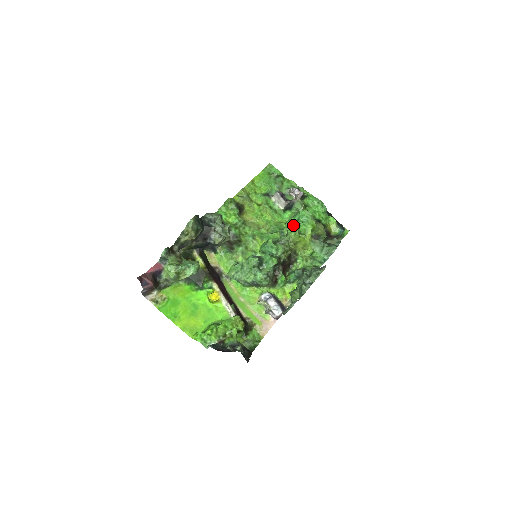
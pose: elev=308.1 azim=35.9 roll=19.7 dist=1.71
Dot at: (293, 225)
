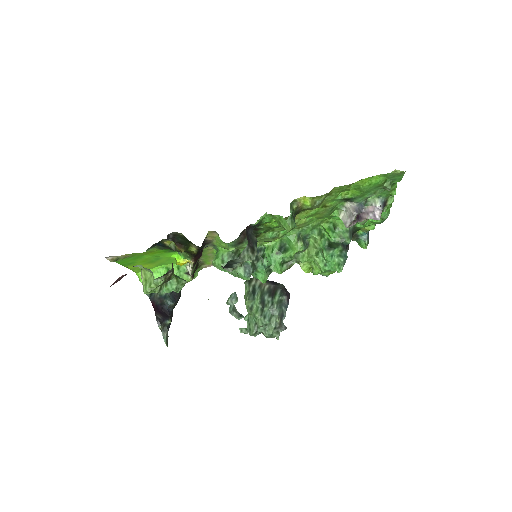
Dot at: (321, 252)
